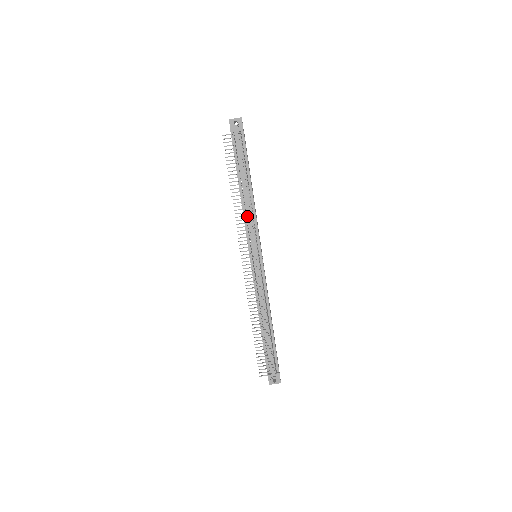
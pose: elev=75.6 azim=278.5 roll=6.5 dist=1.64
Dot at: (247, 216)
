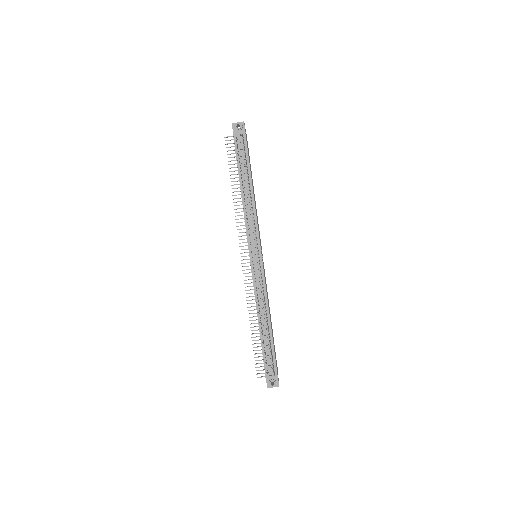
Dot at: (248, 216)
